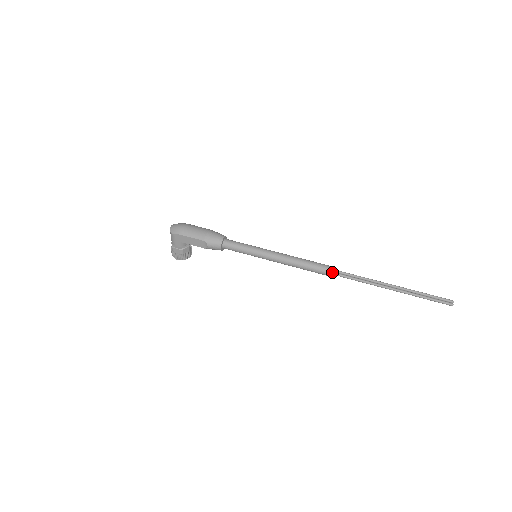
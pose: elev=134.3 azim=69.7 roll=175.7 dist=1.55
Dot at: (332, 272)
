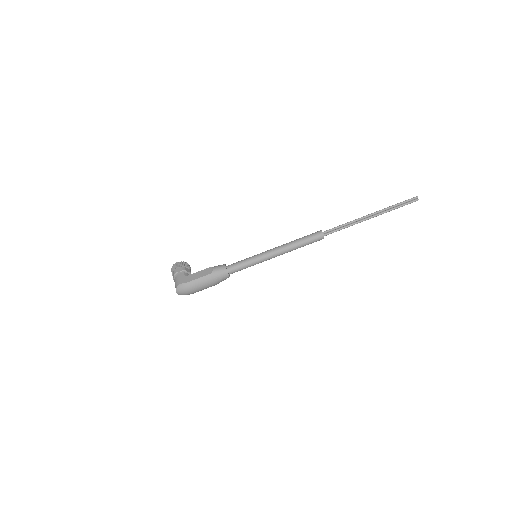
Dot at: occluded
